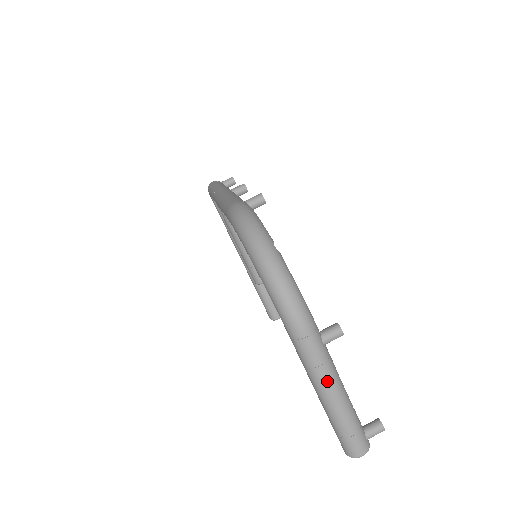
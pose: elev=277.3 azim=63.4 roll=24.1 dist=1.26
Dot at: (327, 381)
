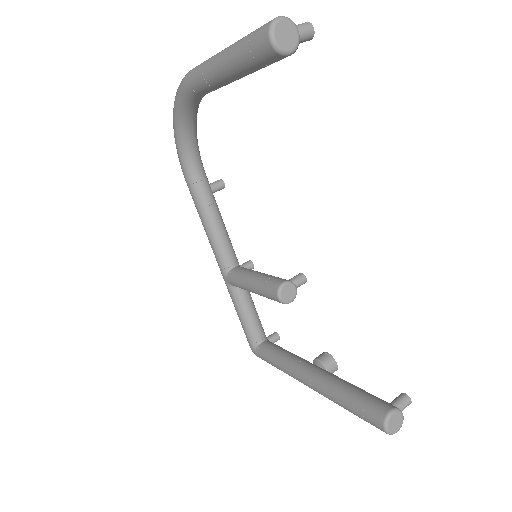
Dot at: occluded
